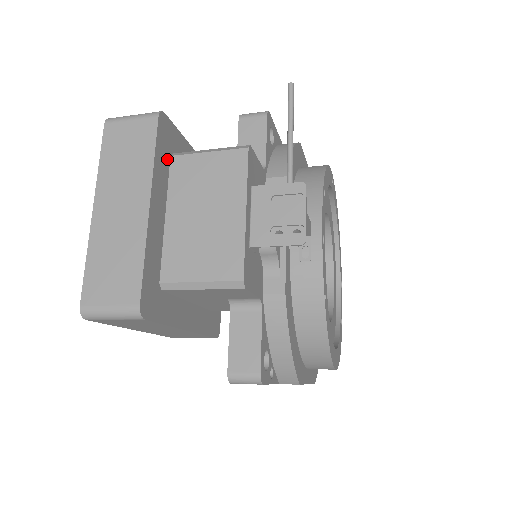
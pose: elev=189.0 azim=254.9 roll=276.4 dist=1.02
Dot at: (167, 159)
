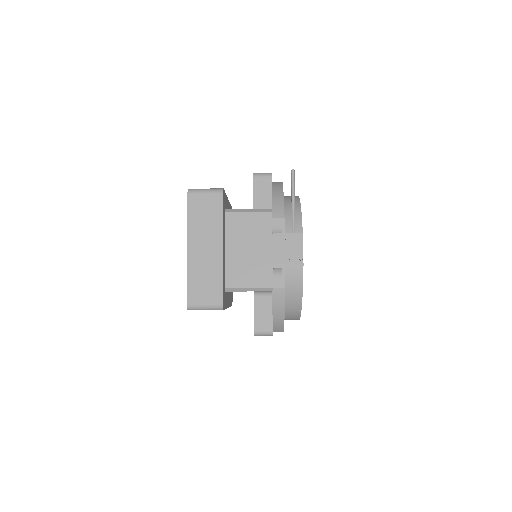
Dot at: (224, 215)
